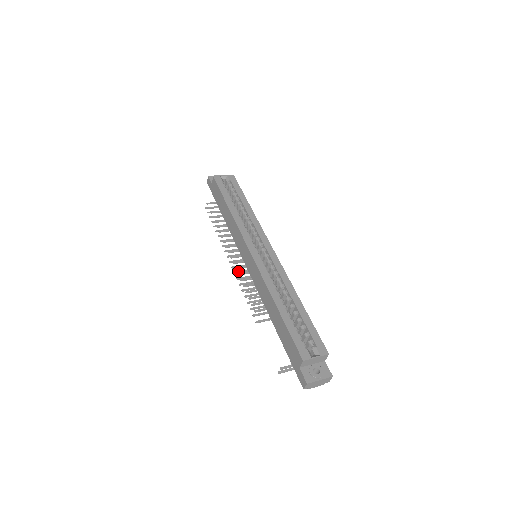
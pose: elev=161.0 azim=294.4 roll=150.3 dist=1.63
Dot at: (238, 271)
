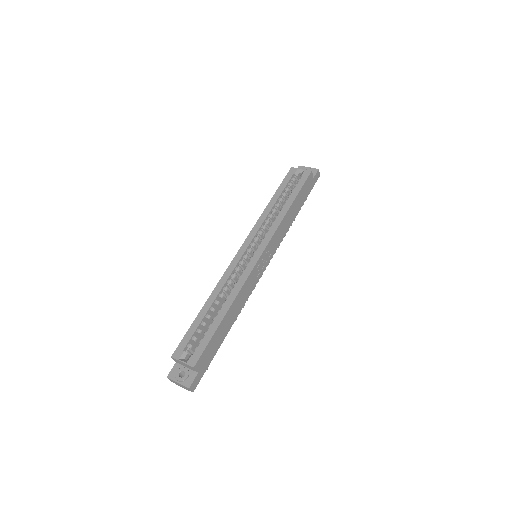
Dot at: occluded
